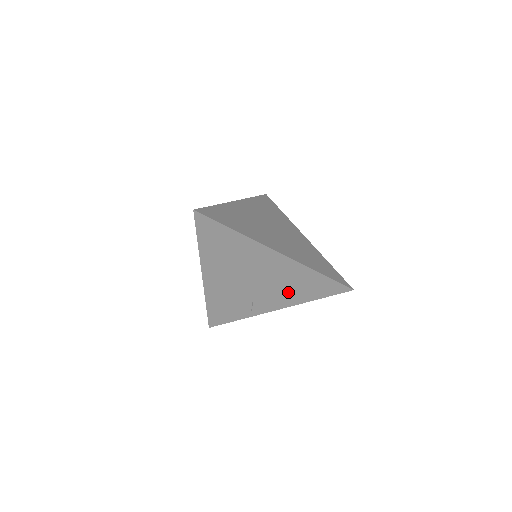
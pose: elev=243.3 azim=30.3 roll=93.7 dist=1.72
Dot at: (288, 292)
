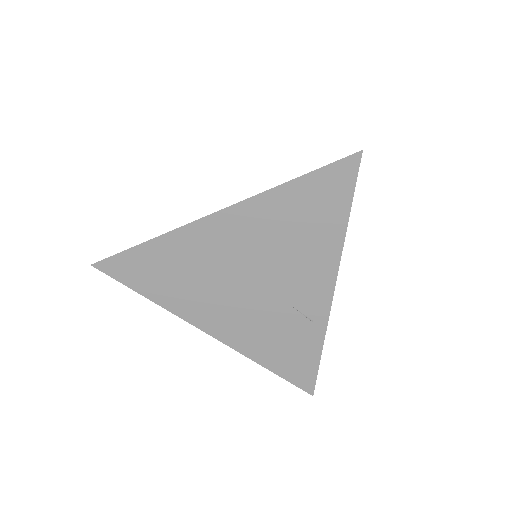
Dot at: (305, 250)
